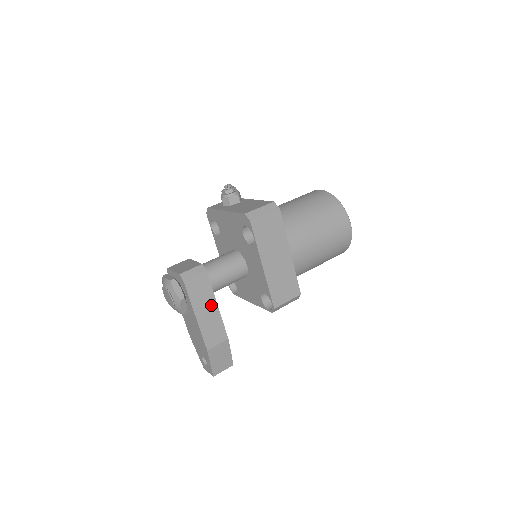
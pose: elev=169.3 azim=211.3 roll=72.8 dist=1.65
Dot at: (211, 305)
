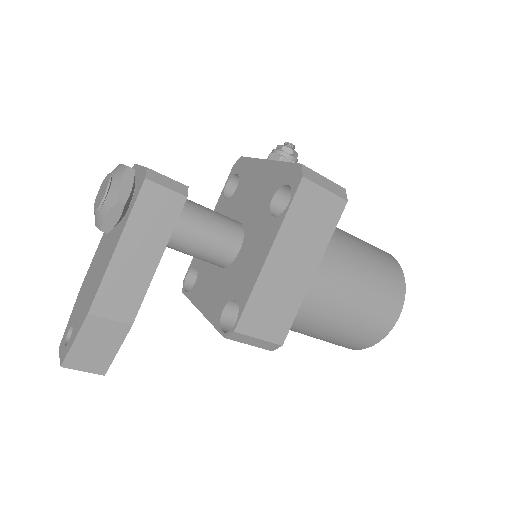
Dot at: (152, 252)
